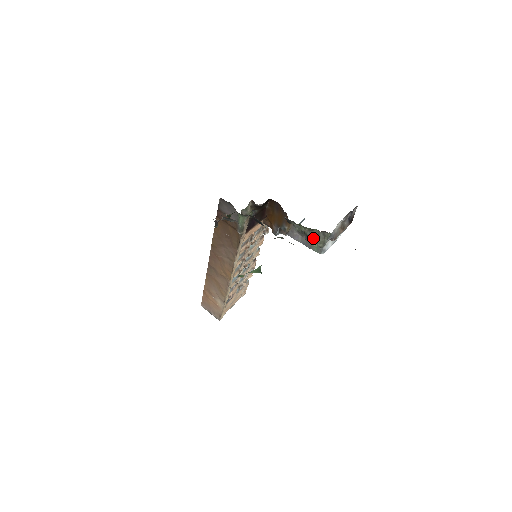
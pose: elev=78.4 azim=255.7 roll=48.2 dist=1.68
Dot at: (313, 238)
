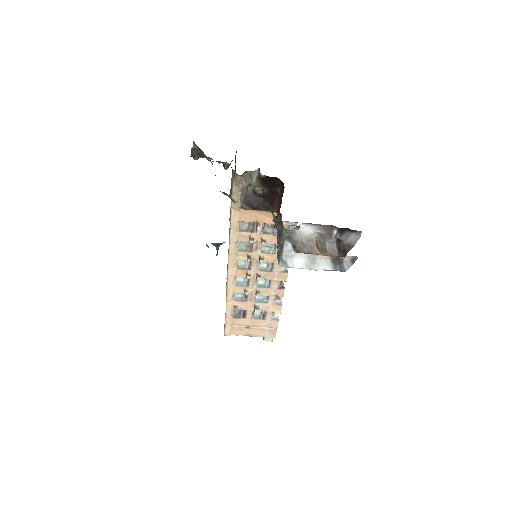
Dot at: occluded
